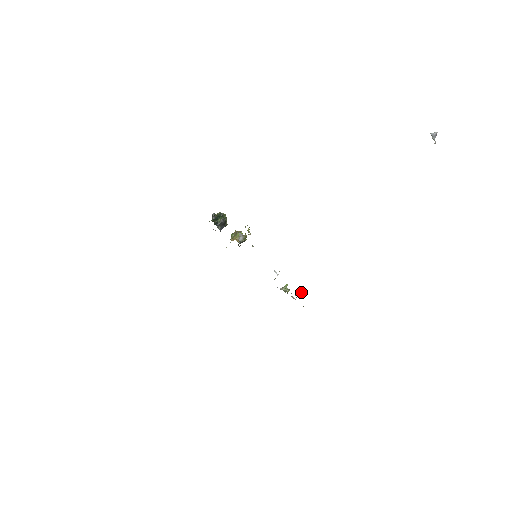
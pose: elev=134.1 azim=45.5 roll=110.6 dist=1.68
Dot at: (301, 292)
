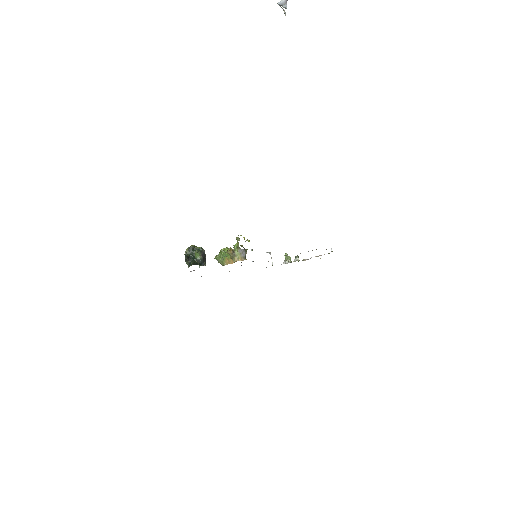
Dot at: (331, 249)
